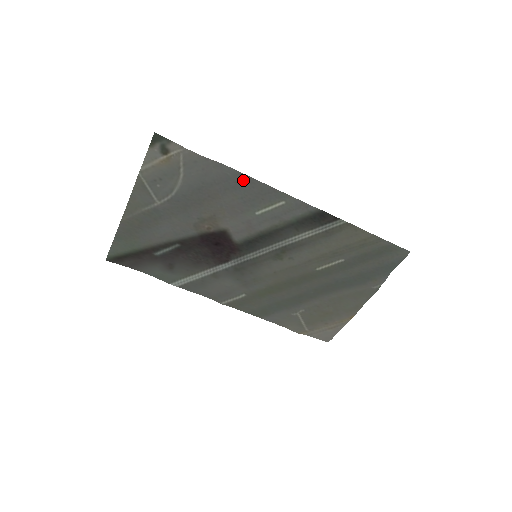
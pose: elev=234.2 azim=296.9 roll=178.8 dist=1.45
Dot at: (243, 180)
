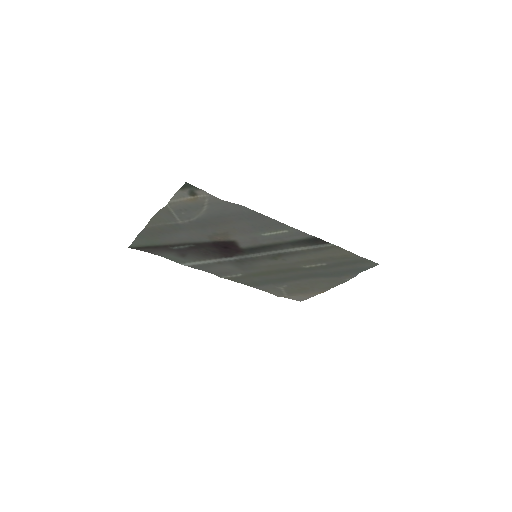
Dot at: (256, 216)
